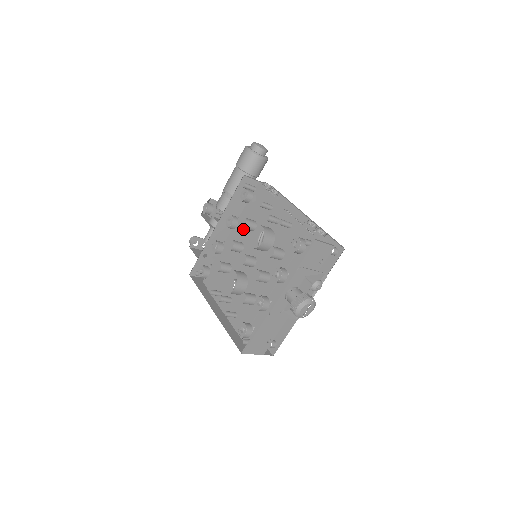
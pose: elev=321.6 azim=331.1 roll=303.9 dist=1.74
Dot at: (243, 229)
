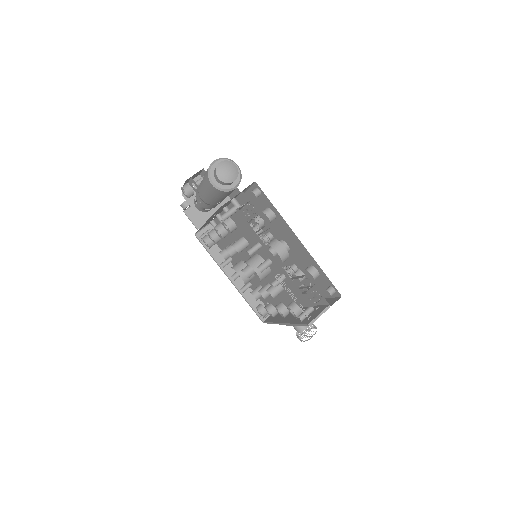
Dot at: (235, 234)
